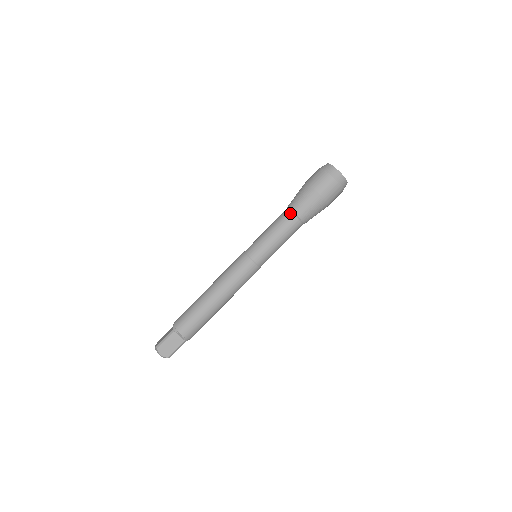
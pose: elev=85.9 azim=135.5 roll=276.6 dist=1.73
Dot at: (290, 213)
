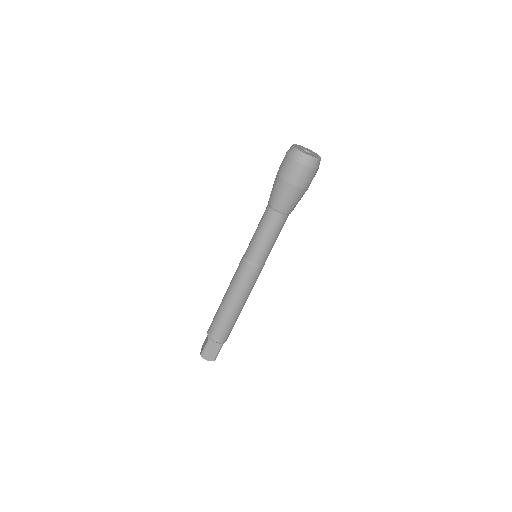
Dot at: (272, 211)
